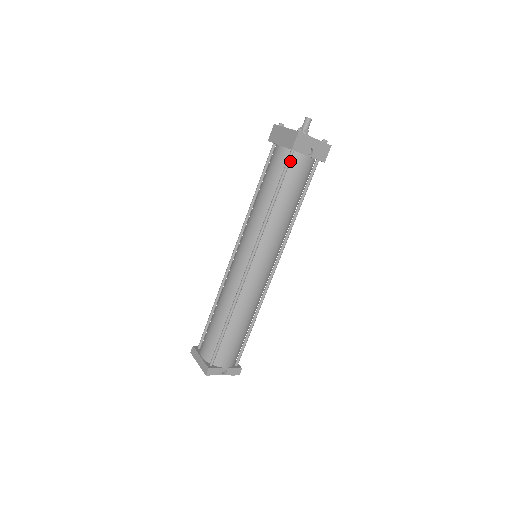
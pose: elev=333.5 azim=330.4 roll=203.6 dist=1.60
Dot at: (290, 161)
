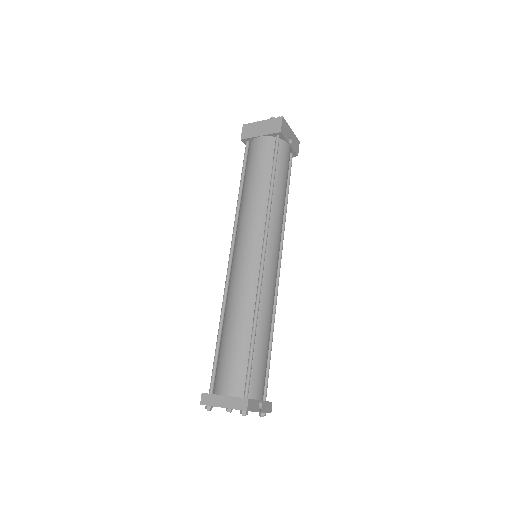
Dot at: (277, 147)
